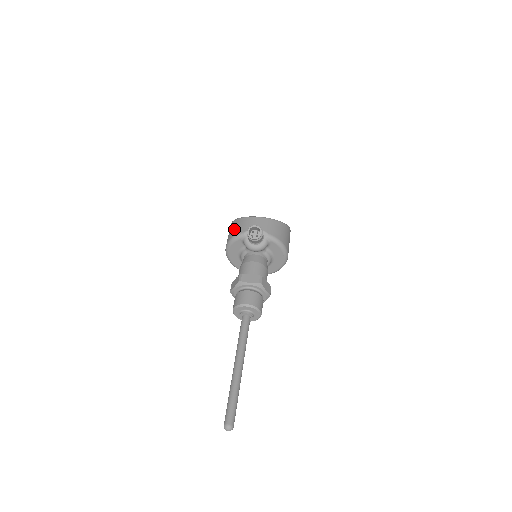
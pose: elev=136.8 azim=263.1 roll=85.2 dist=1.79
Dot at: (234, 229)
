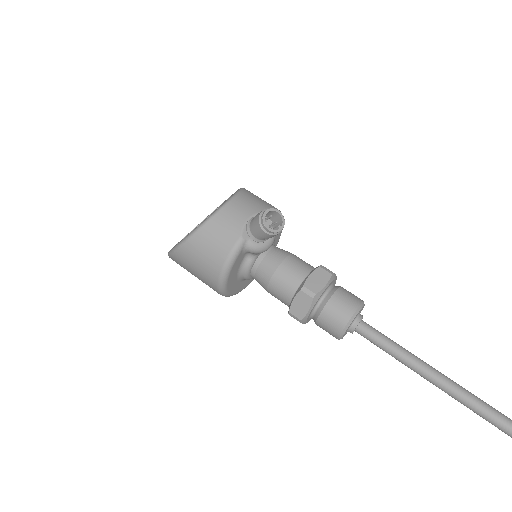
Dot at: (212, 248)
